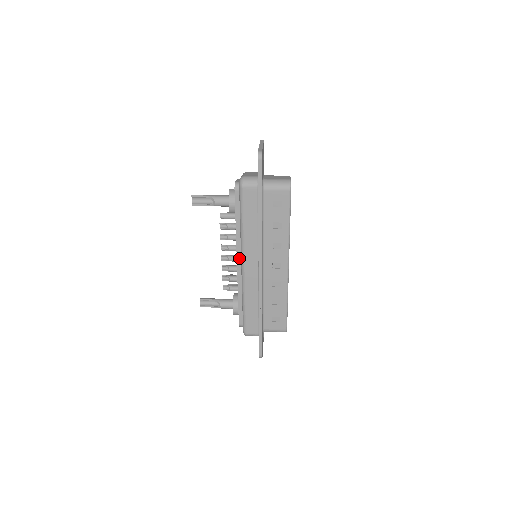
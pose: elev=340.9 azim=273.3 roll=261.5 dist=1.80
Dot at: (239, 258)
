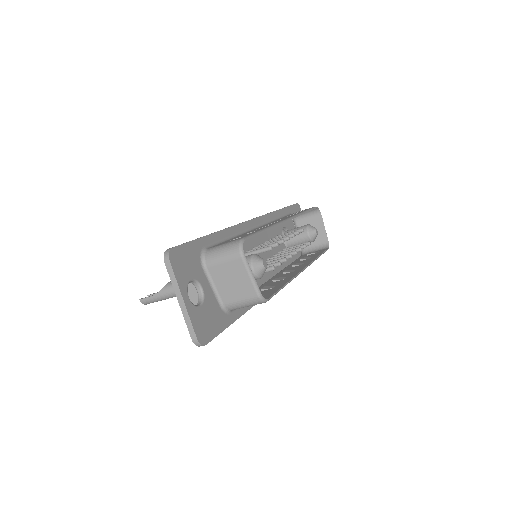
Dot at: occluded
